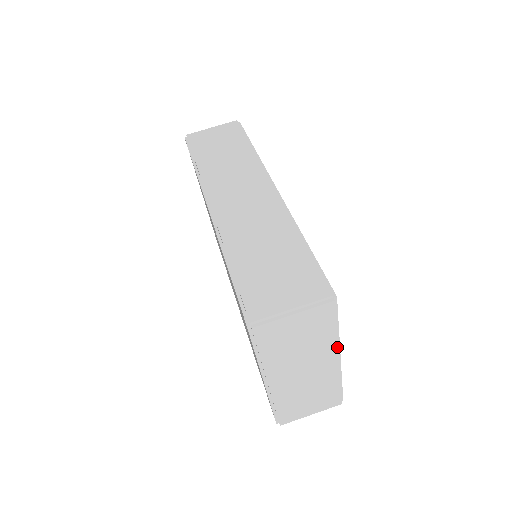
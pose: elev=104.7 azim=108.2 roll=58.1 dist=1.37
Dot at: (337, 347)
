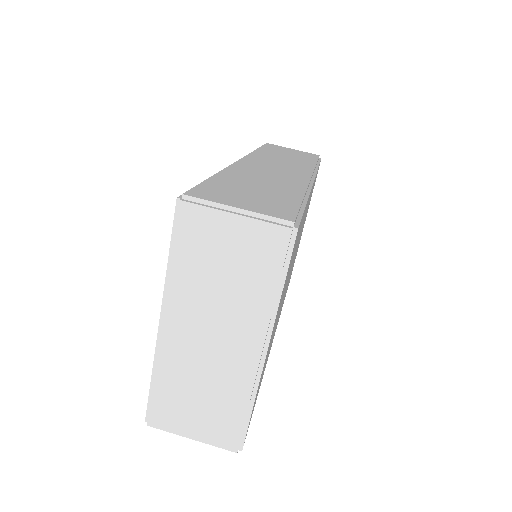
Dot at: (268, 325)
